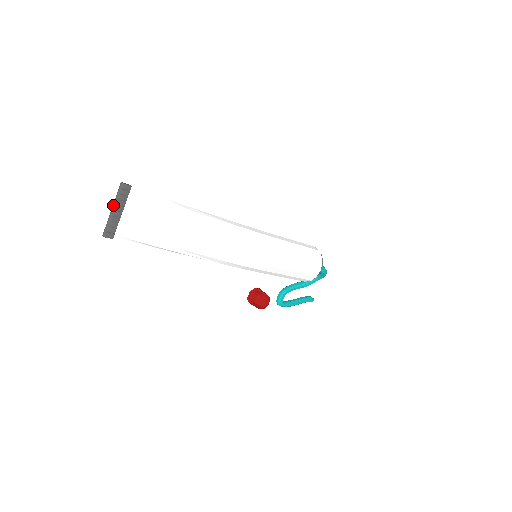
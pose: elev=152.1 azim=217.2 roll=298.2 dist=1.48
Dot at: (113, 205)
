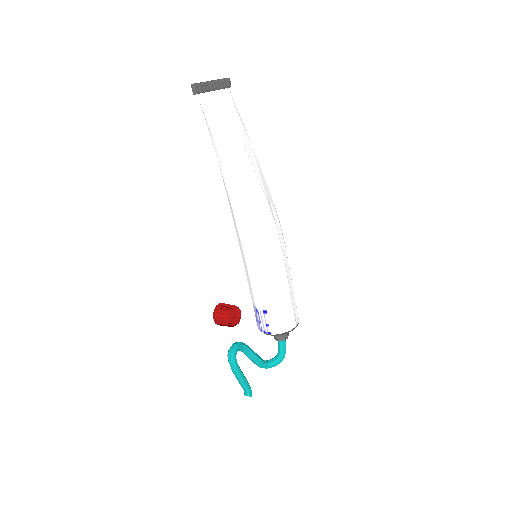
Dot at: (213, 80)
